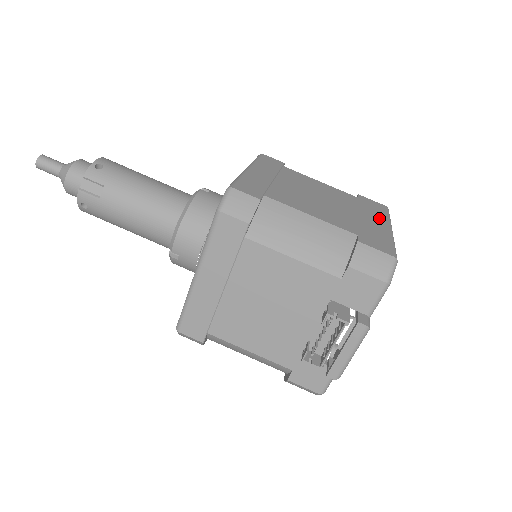
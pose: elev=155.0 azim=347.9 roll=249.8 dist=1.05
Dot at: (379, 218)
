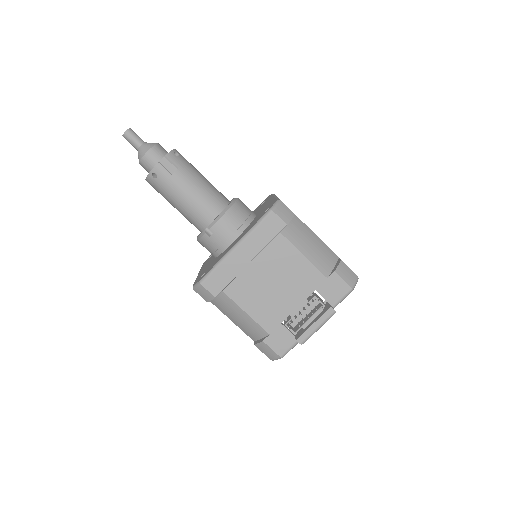
Dot at: occluded
